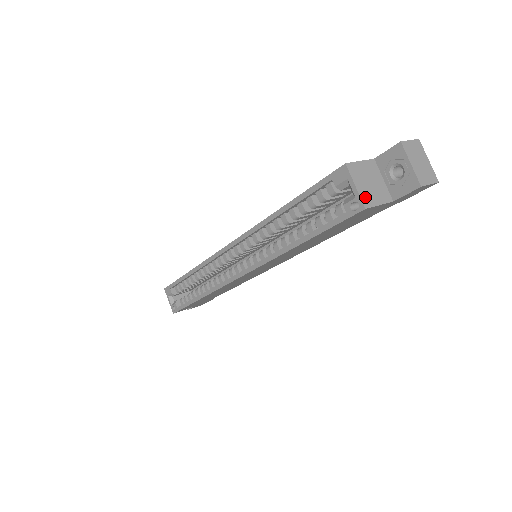
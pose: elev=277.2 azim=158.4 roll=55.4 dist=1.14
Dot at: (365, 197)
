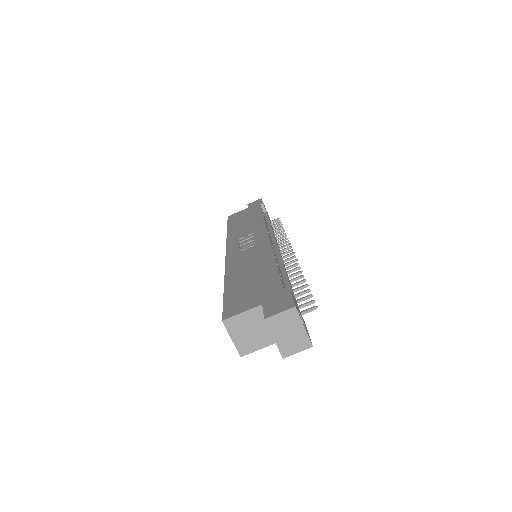
Dot at: (242, 347)
